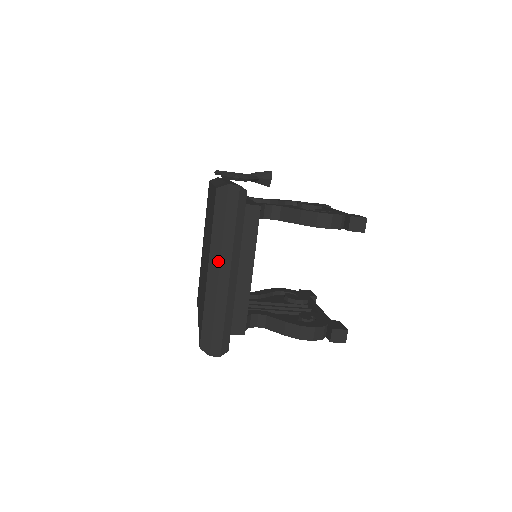
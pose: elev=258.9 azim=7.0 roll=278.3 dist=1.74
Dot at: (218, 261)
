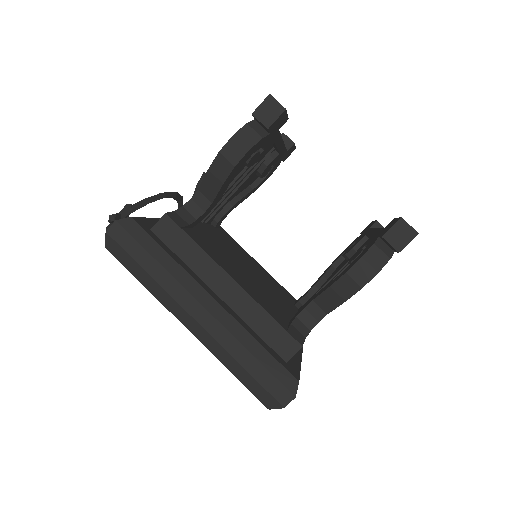
Dot at: (180, 308)
